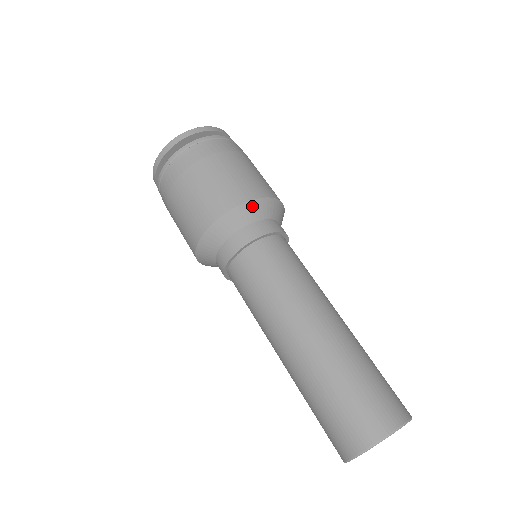
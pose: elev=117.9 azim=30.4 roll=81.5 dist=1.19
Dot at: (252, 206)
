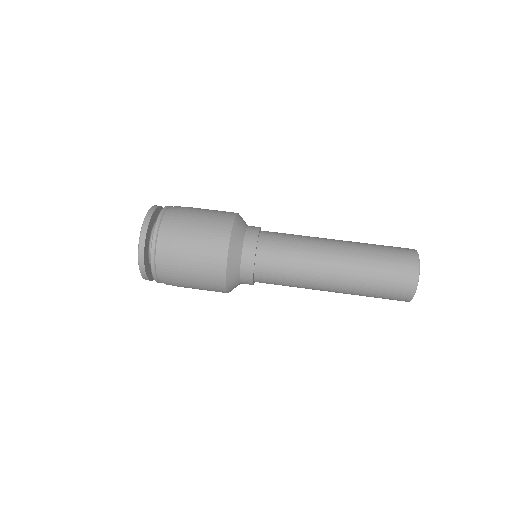
Dot at: (231, 260)
